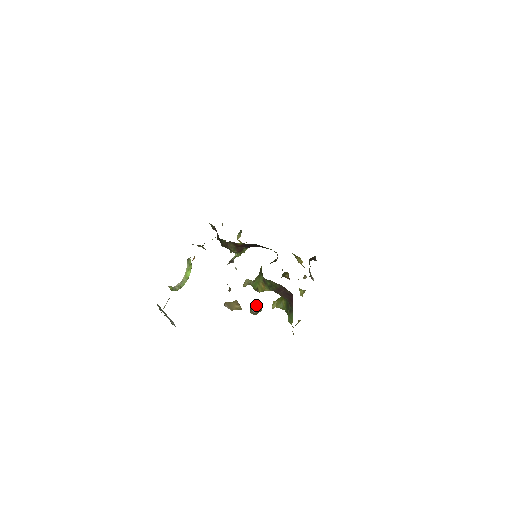
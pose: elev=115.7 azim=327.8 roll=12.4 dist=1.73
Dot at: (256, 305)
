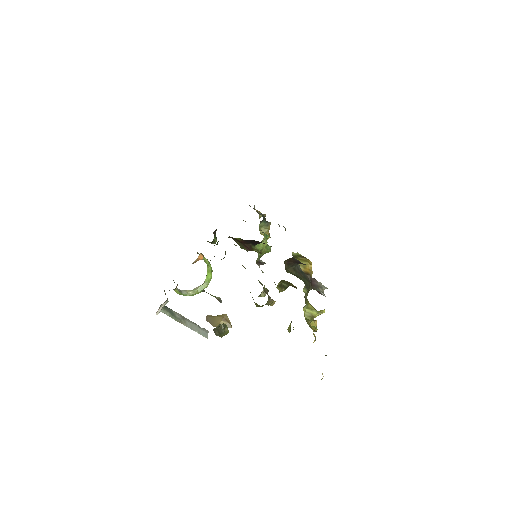
Dot at: (220, 324)
